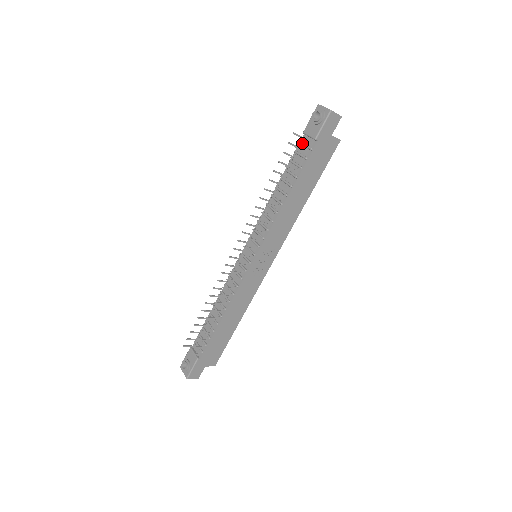
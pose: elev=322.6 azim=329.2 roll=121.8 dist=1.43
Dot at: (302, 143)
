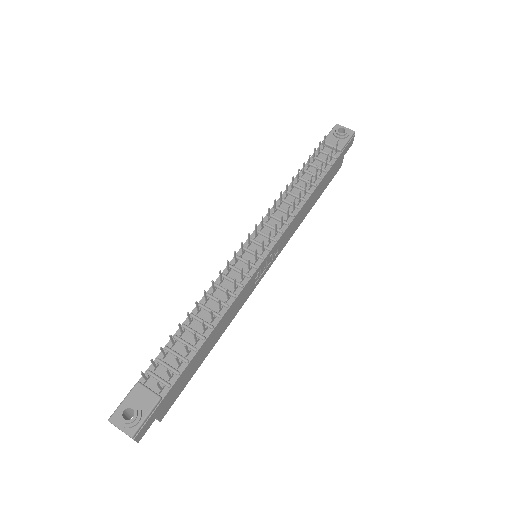
Dot at: (323, 150)
